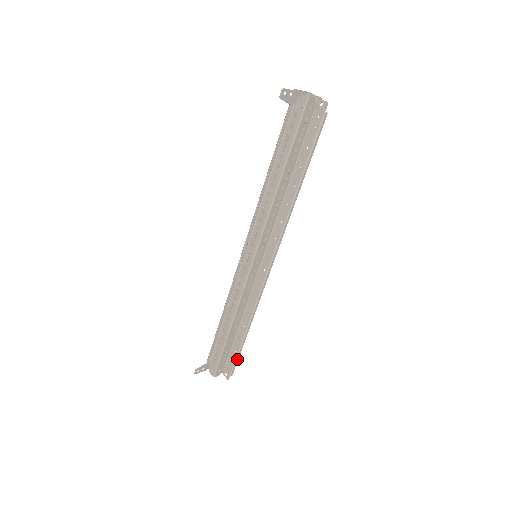
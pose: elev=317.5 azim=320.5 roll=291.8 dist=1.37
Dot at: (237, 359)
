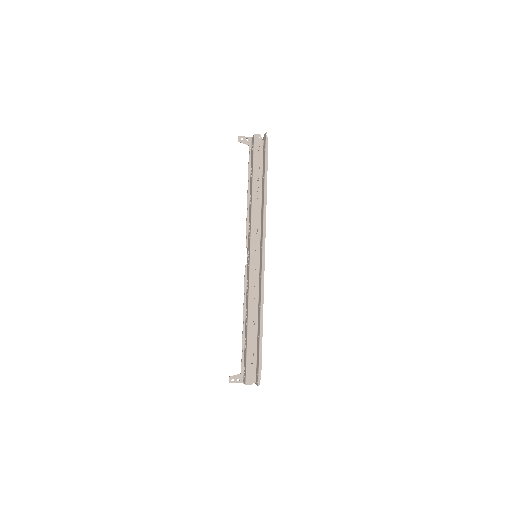
Dot at: (260, 358)
